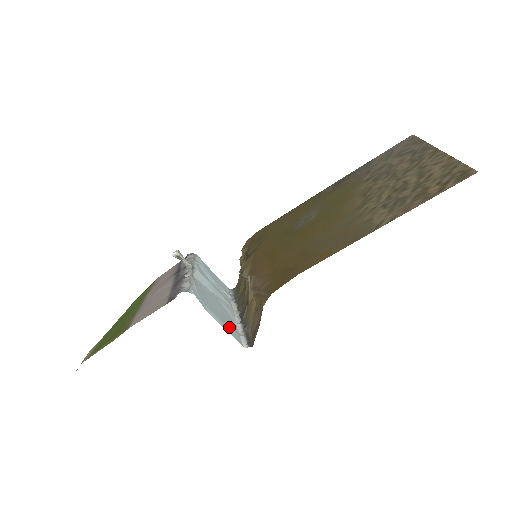
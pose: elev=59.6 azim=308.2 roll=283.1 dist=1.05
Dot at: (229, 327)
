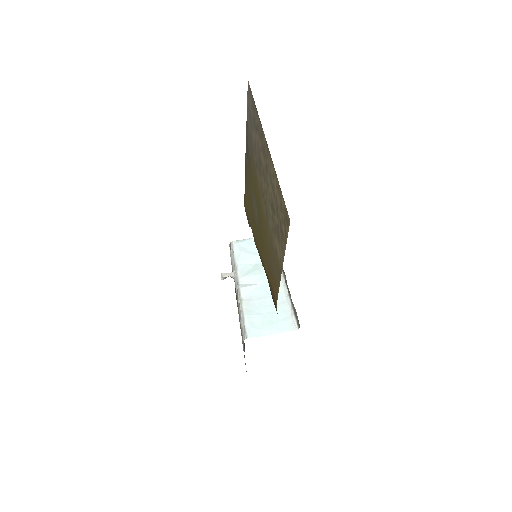
Dot at: (282, 322)
